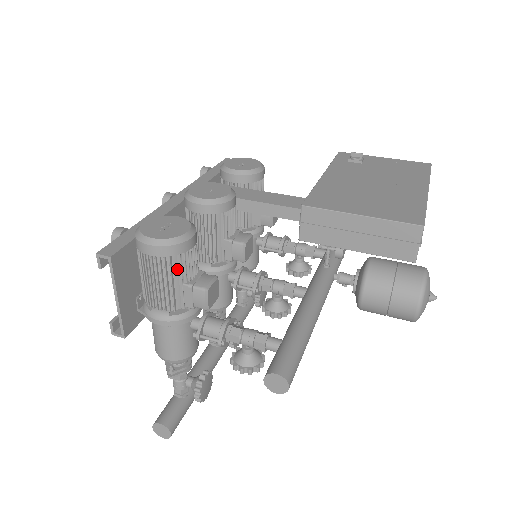
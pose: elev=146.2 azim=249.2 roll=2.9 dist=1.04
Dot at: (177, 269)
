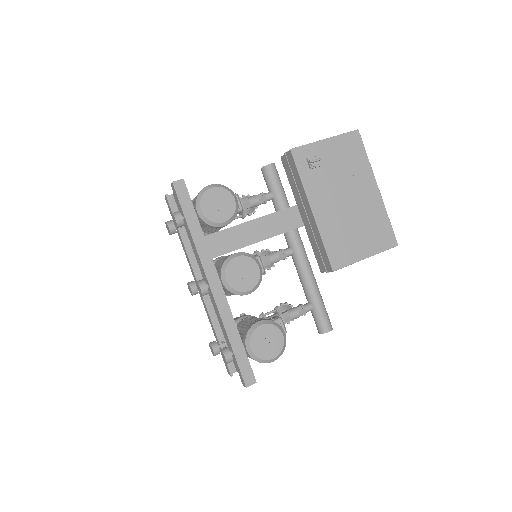
Dot at: occluded
